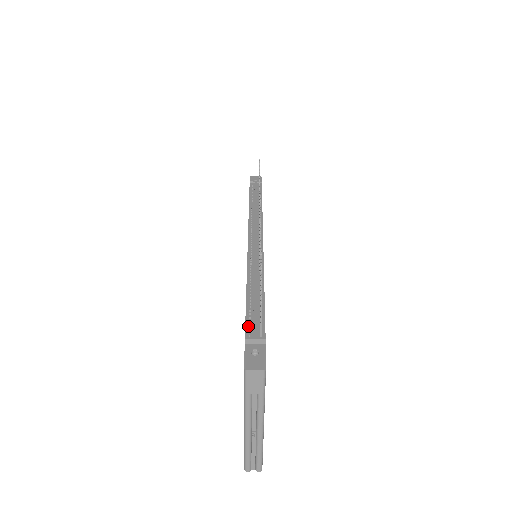
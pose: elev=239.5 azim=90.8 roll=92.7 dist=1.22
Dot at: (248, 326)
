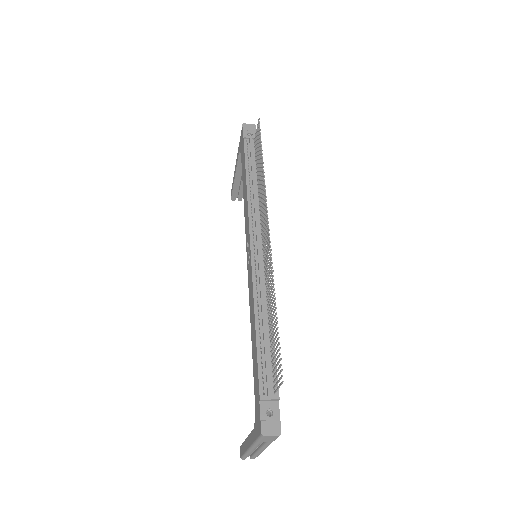
Dot at: (261, 380)
